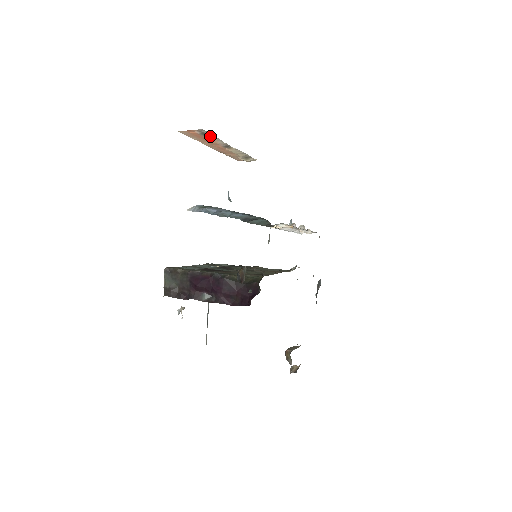
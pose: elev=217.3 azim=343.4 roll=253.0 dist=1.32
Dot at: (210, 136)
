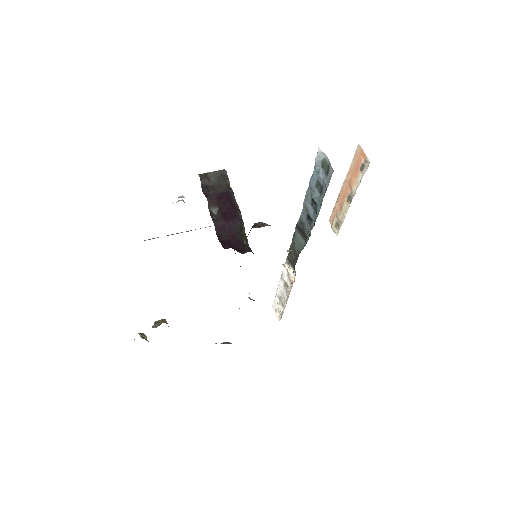
Dot at: (361, 174)
